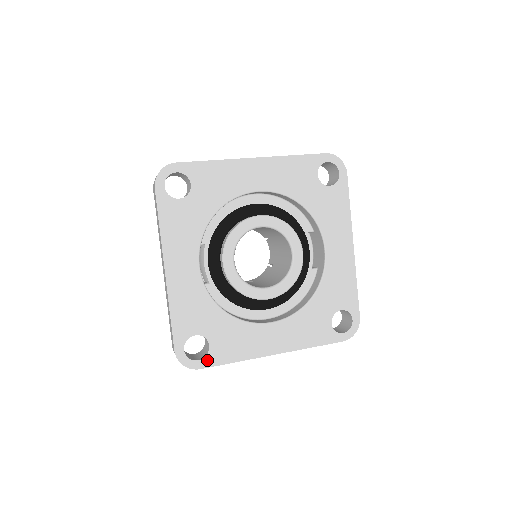
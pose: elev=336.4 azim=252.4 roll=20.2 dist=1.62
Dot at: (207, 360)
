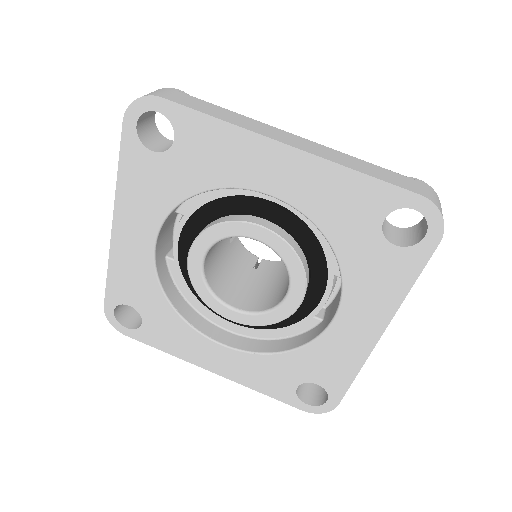
Dot at: (136, 333)
